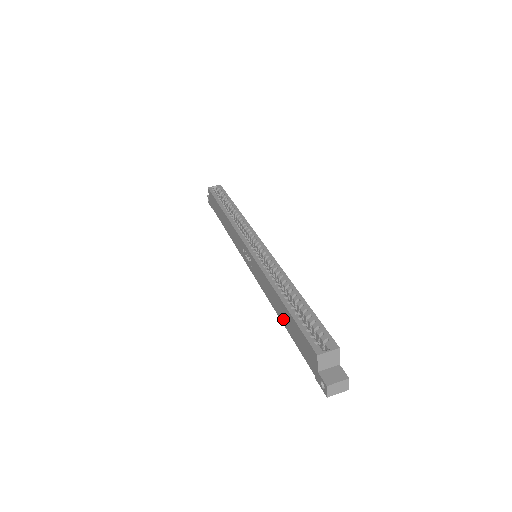
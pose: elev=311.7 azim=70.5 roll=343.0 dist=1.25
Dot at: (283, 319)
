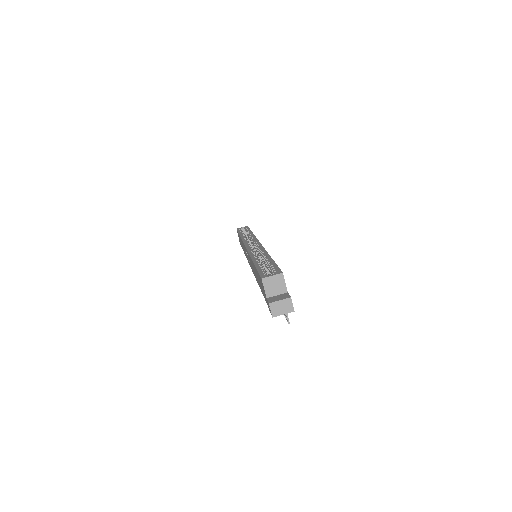
Dot at: (258, 282)
